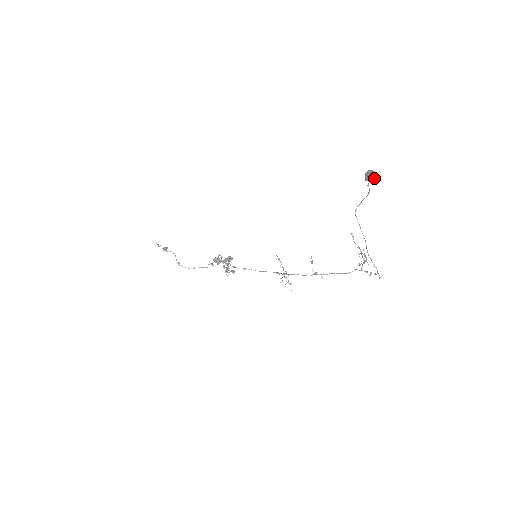
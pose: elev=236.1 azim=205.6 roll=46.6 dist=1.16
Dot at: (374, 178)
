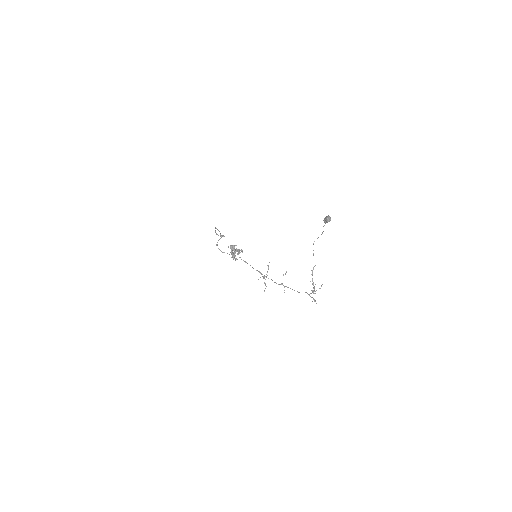
Dot at: (327, 221)
